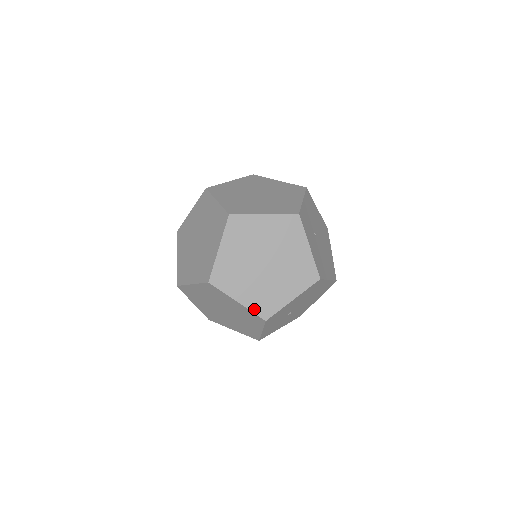
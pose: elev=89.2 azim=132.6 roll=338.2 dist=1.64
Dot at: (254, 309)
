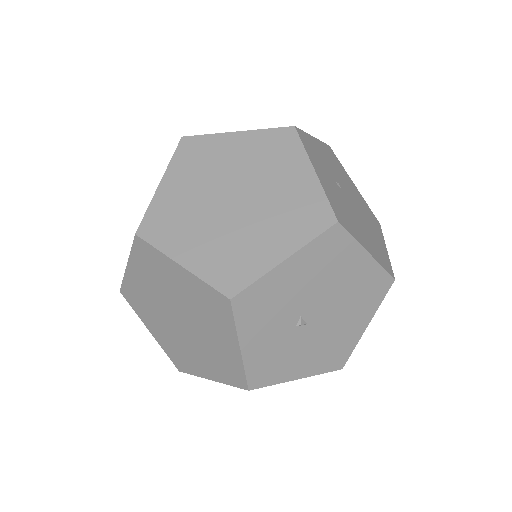
Dot at: (209, 277)
